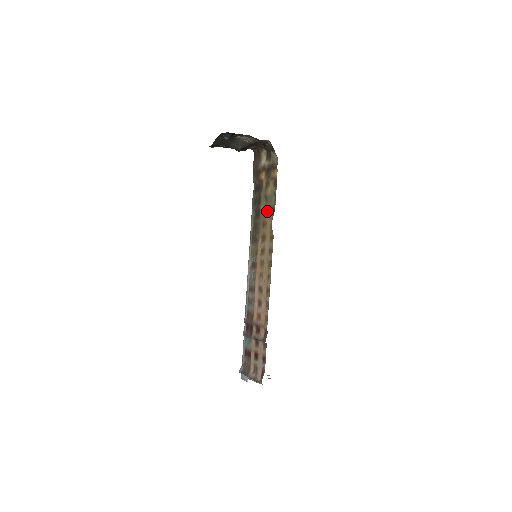
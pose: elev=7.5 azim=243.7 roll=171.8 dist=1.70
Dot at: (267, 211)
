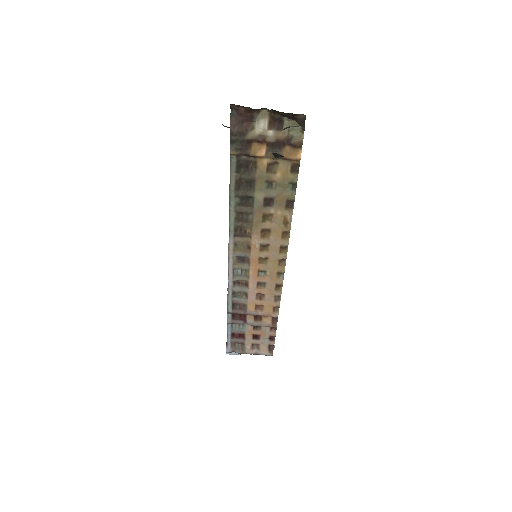
Dot at: (274, 202)
